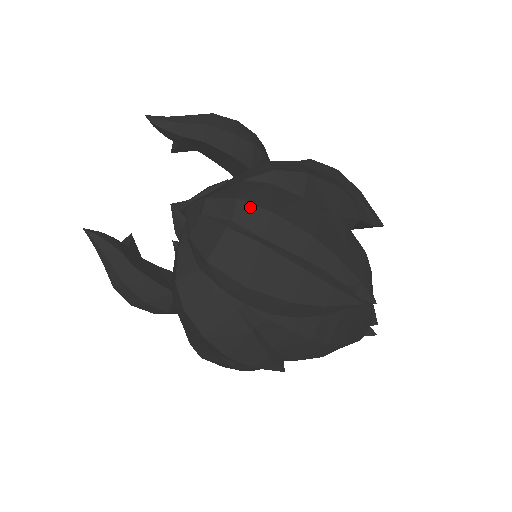
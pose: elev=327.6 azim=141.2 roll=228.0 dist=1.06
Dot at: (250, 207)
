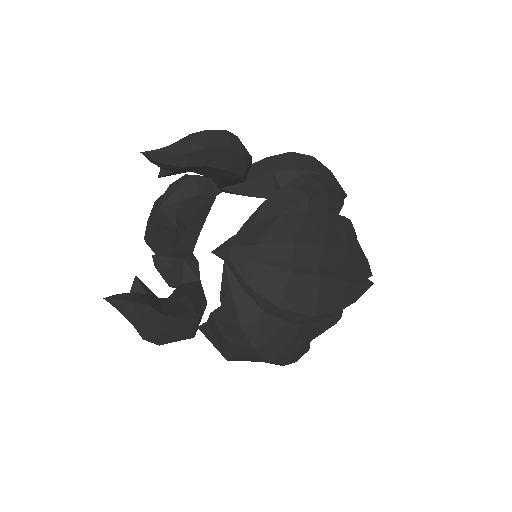
Dot at: (306, 247)
